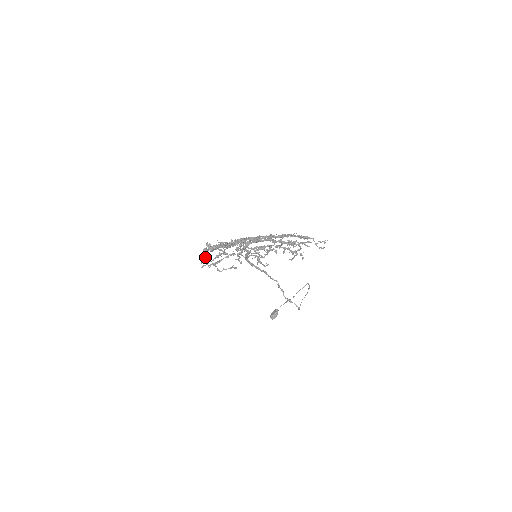
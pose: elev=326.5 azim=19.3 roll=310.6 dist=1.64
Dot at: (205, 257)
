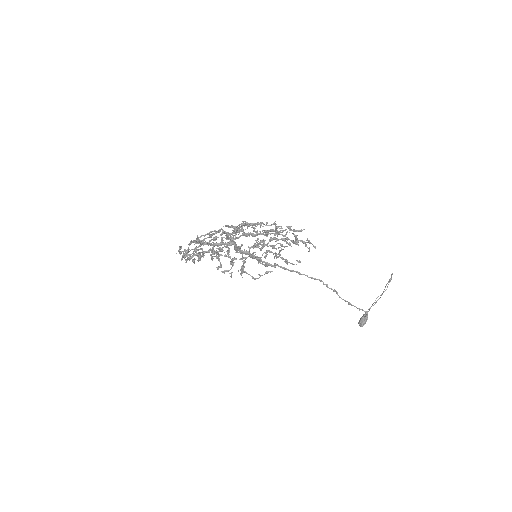
Dot at: (220, 267)
